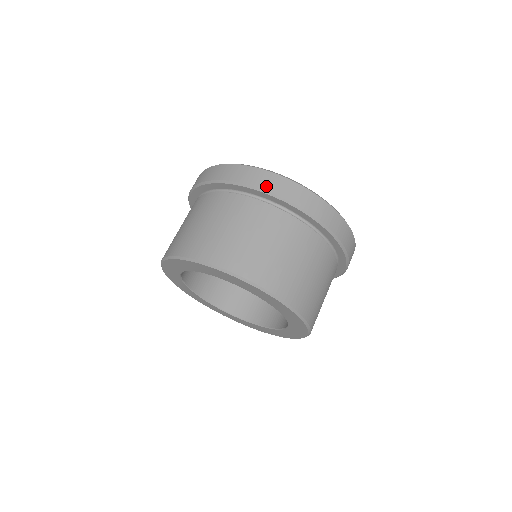
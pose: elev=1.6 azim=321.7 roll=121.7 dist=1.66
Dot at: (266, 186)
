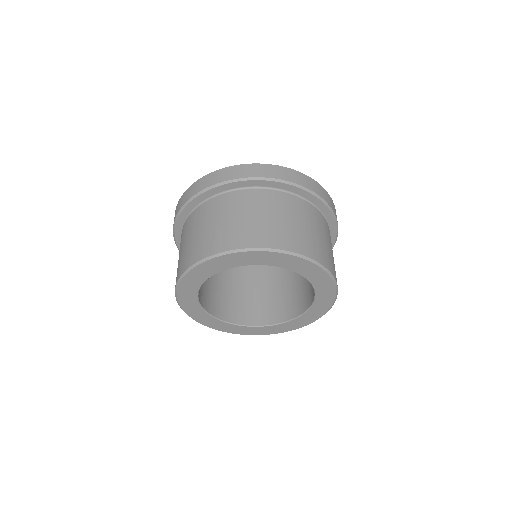
Dot at: (194, 193)
